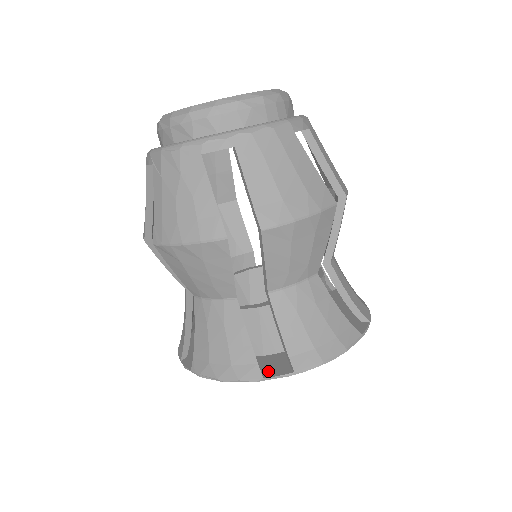
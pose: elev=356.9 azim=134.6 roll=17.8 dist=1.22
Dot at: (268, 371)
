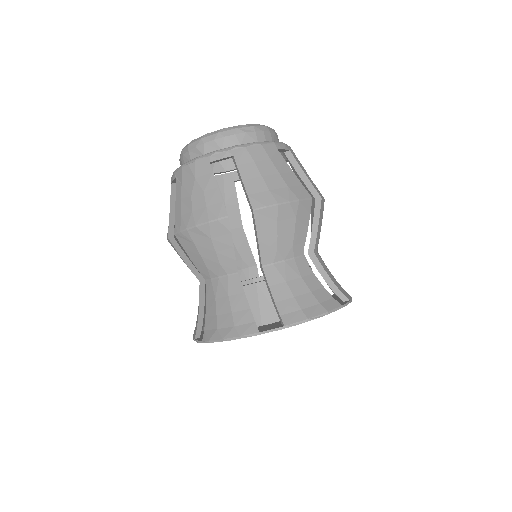
Dot at: (264, 329)
